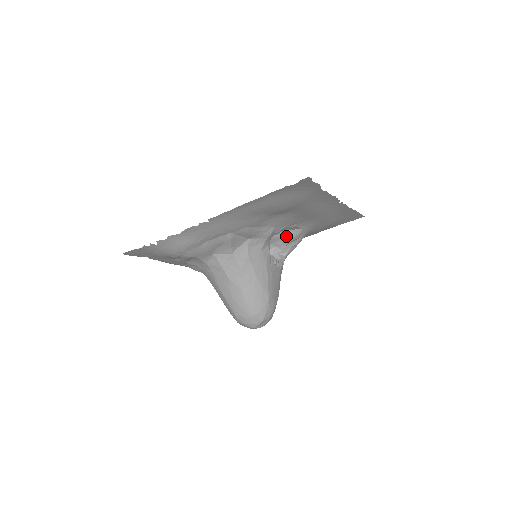
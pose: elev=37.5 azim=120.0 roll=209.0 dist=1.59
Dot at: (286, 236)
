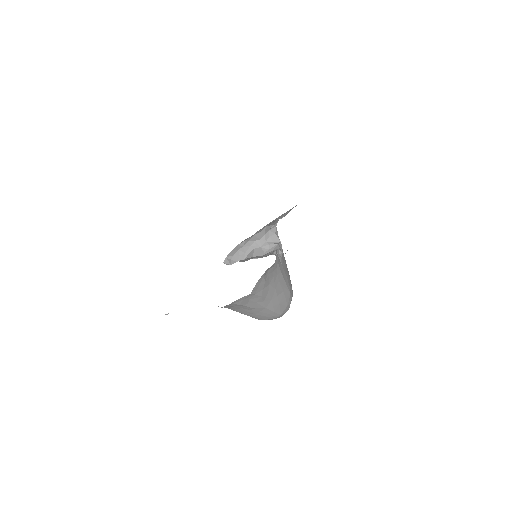
Dot at: (279, 218)
